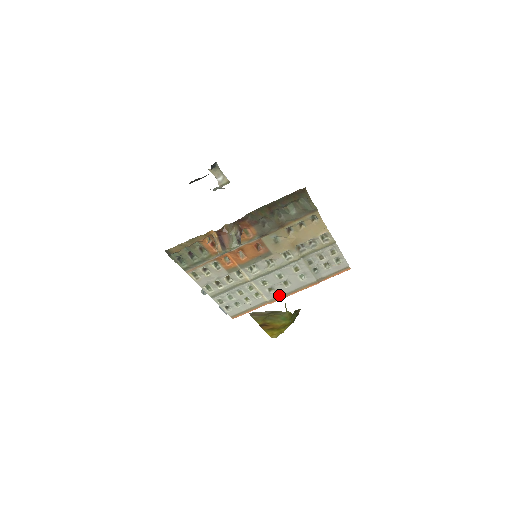
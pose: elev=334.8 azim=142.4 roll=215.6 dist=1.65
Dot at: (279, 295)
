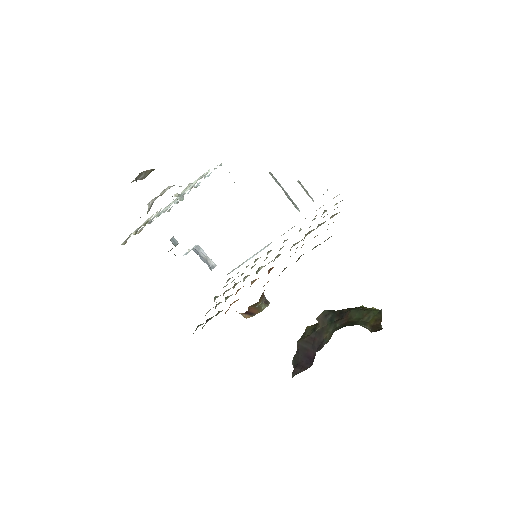
Dot at: occluded
